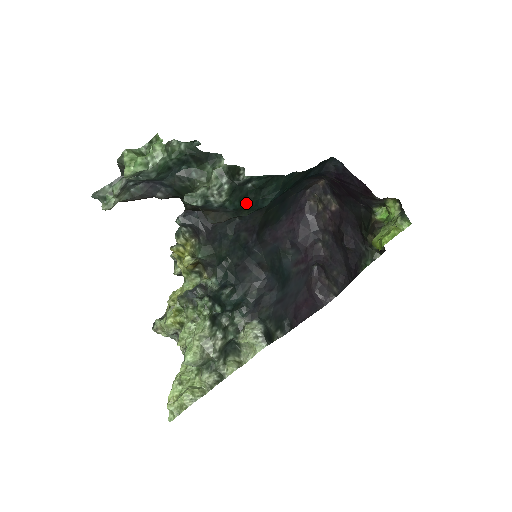
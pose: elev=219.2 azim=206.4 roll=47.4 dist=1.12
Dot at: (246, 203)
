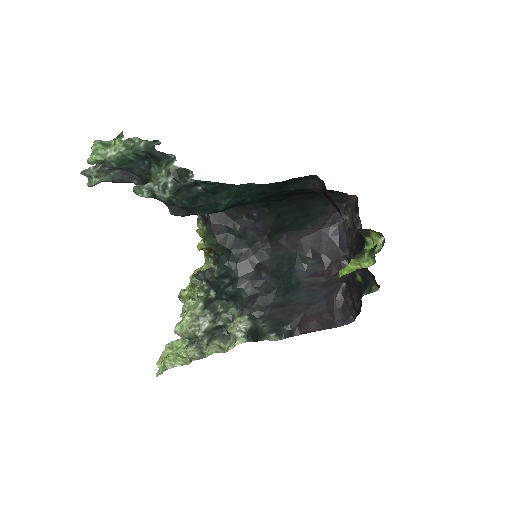
Dot at: (198, 203)
